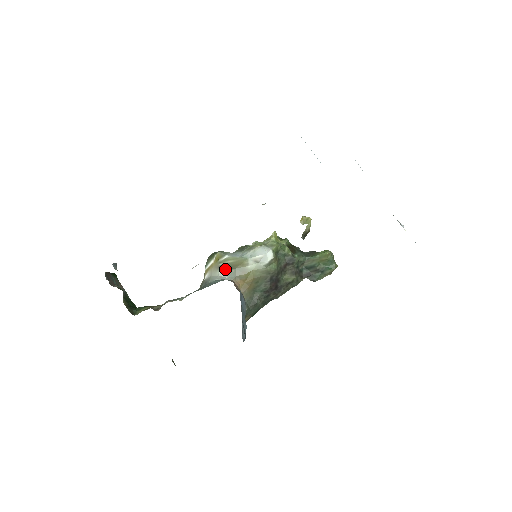
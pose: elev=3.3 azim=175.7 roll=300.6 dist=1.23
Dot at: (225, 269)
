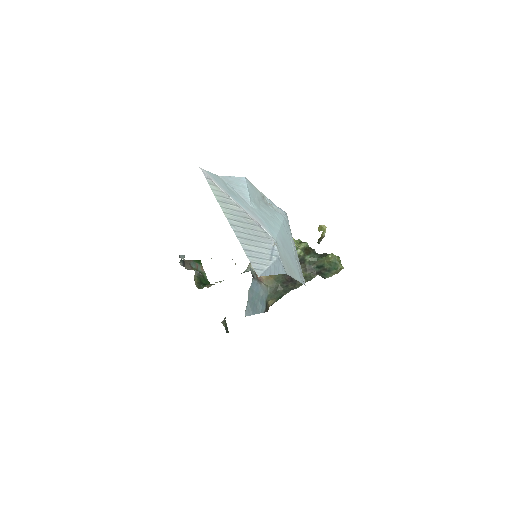
Dot at: occluded
